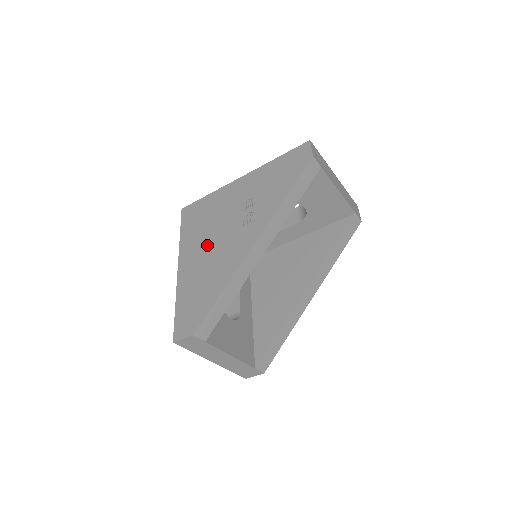
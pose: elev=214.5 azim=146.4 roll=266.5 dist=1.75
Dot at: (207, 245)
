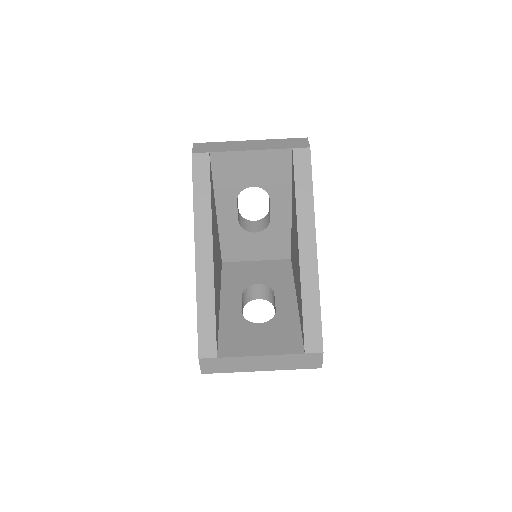
Dot at: occluded
